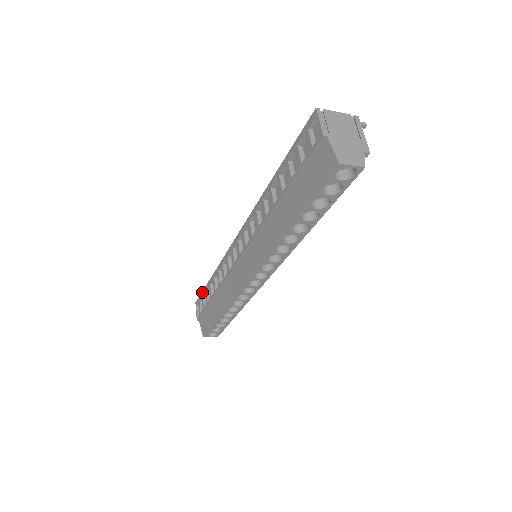
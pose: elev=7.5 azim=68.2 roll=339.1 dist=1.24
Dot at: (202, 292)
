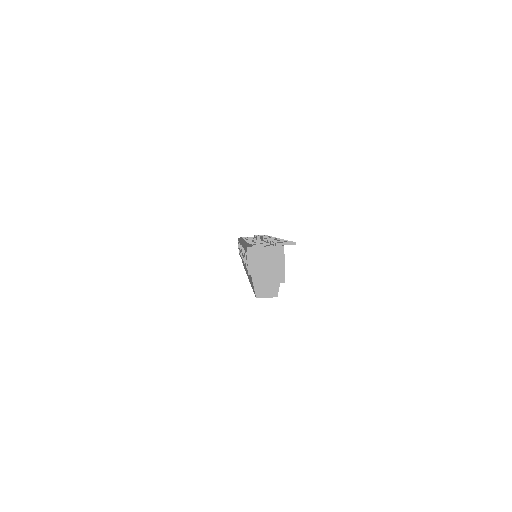
Dot at: occluded
